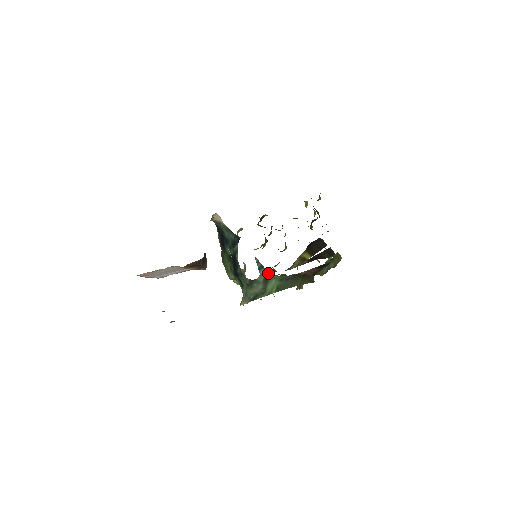
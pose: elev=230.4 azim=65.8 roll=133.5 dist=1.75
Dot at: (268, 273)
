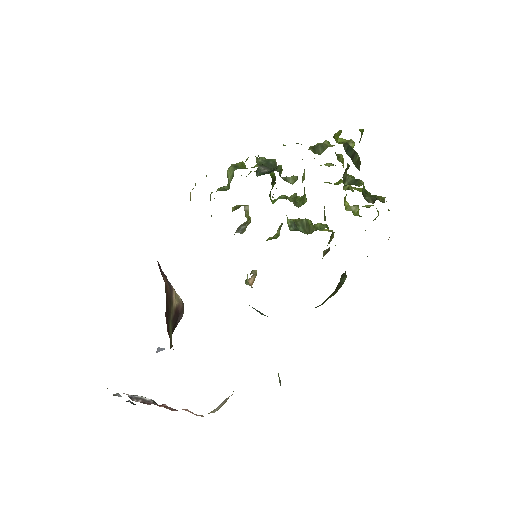
Dot at: occluded
